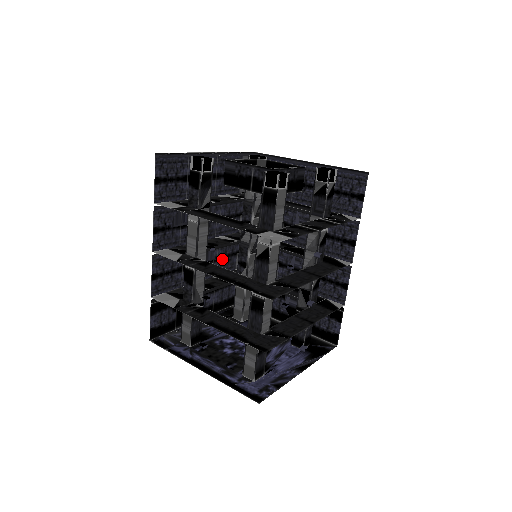
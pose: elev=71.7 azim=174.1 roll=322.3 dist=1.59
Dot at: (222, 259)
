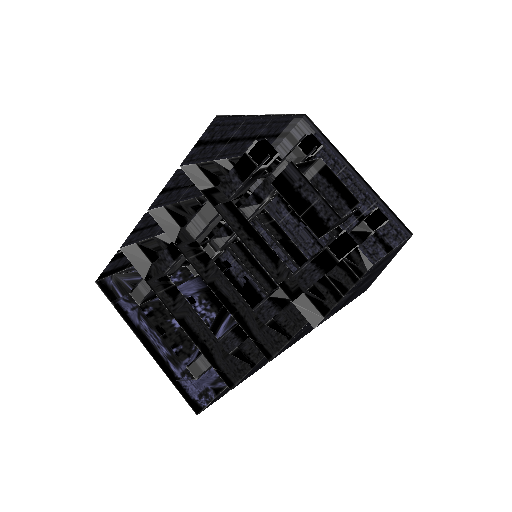
Dot at: occluded
